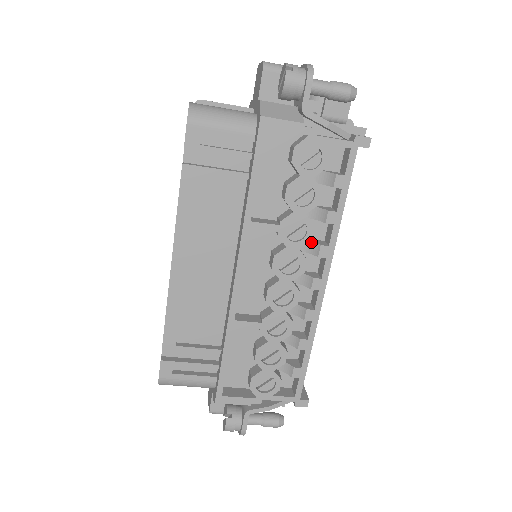
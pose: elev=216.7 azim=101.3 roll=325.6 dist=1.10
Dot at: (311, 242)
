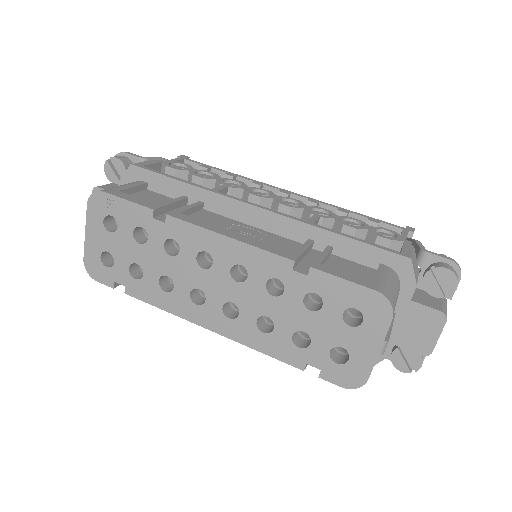
Dot at: occluded
